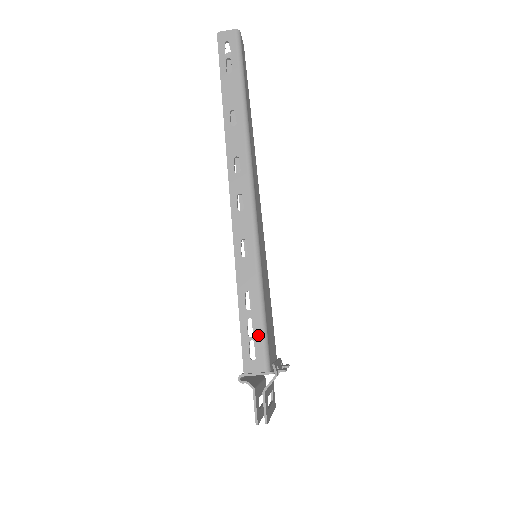
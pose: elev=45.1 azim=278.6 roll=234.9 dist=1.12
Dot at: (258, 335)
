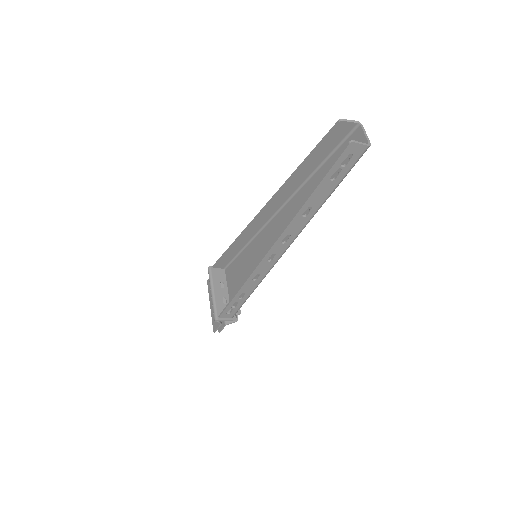
Dot at: (237, 308)
